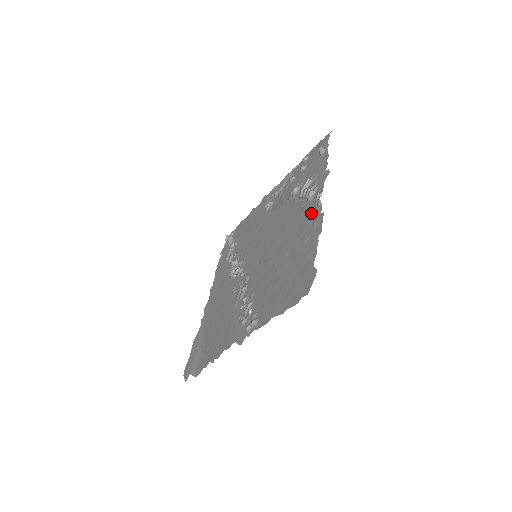
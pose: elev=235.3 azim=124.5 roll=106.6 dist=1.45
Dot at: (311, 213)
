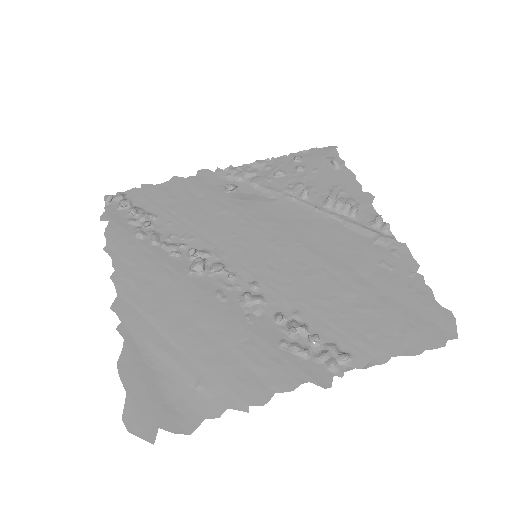
Dot at: (376, 236)
